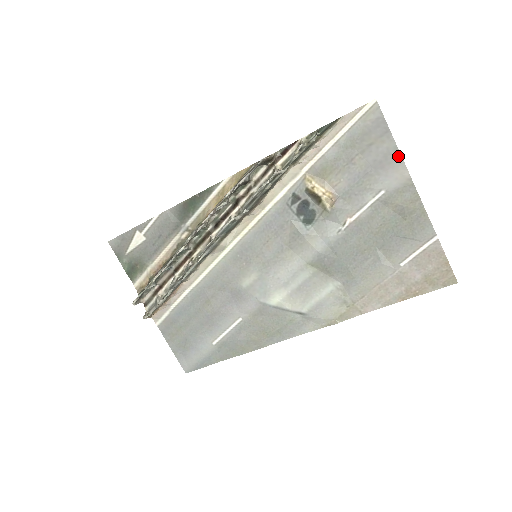
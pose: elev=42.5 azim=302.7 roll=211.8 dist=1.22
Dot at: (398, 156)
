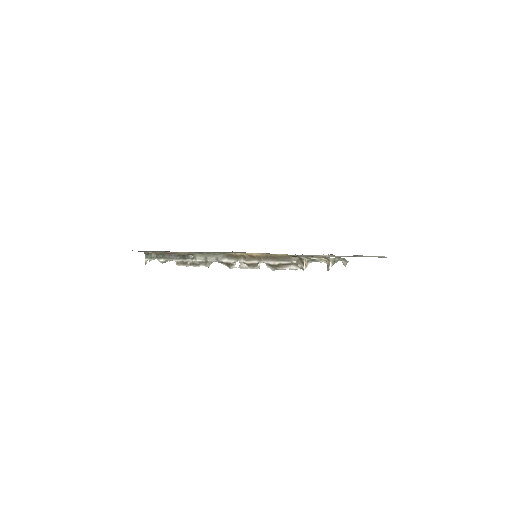
Dot at: occluded
